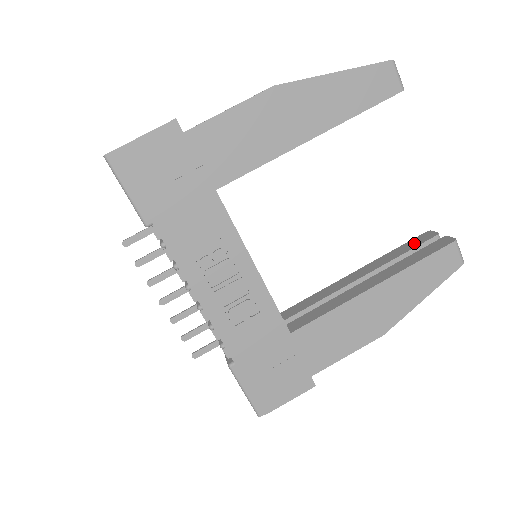
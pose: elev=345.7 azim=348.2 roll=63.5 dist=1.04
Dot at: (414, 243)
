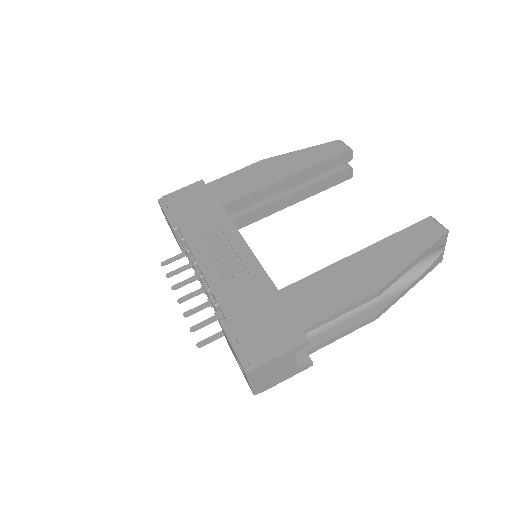
Dot at: occluded
